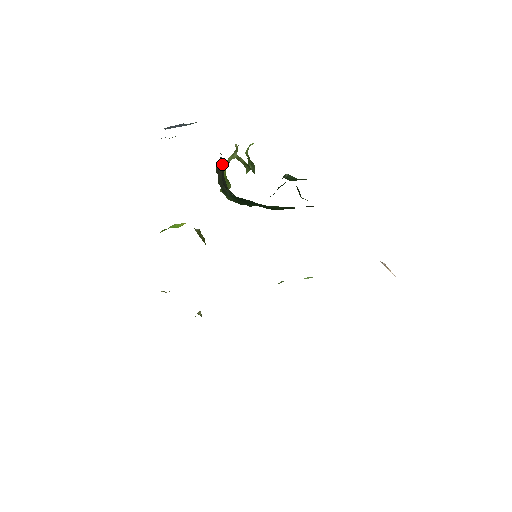
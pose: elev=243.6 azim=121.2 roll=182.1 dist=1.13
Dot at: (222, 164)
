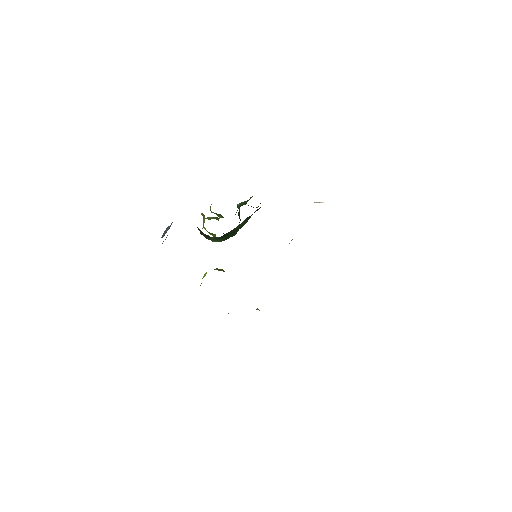
Dot at: occluded
